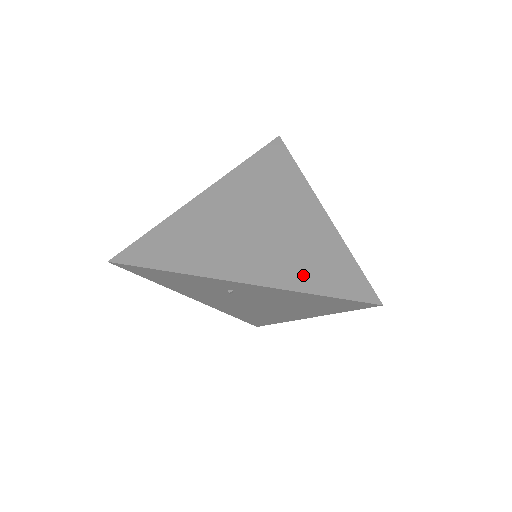
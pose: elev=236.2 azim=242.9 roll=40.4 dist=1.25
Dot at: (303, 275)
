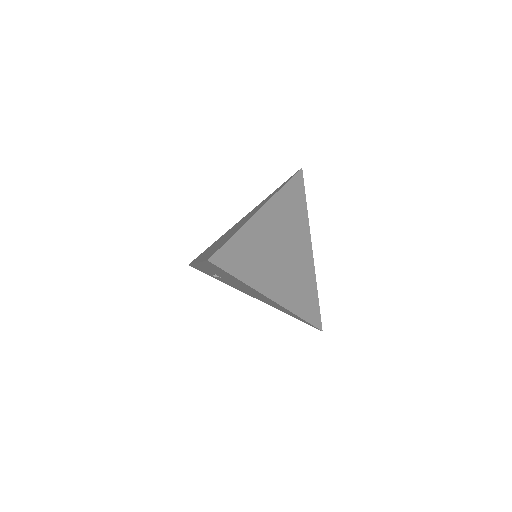
Dot at: occluded
